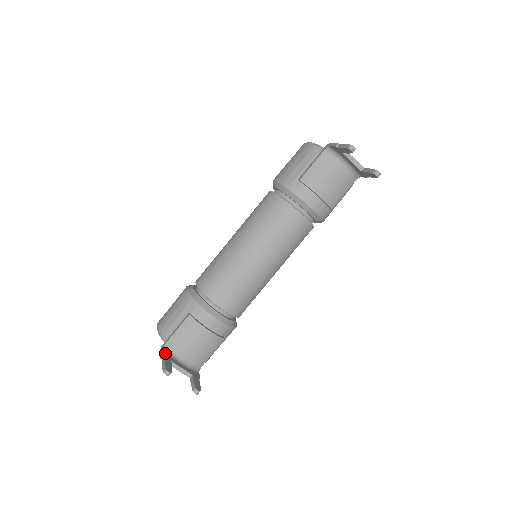
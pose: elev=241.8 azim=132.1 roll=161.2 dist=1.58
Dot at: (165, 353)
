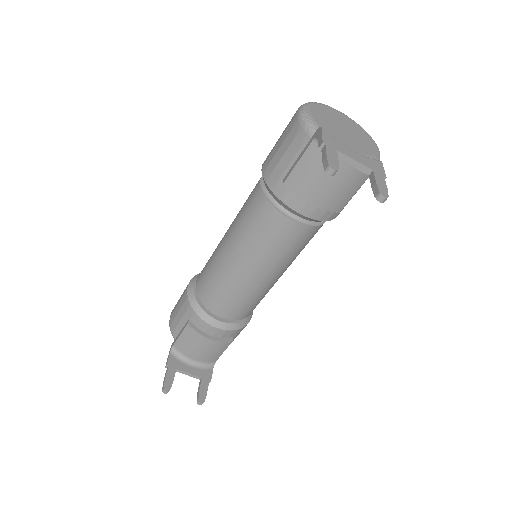
Dot at: (171, 358)
